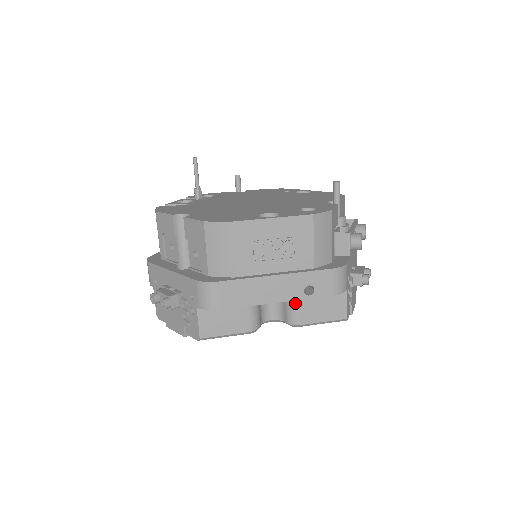
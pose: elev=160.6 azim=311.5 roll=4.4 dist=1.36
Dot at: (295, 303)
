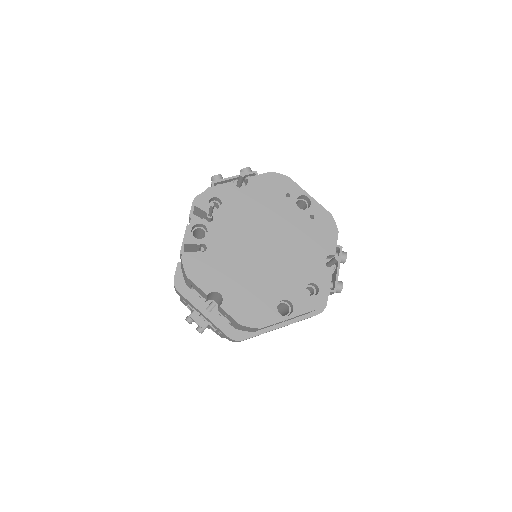
Dot at: occluded
